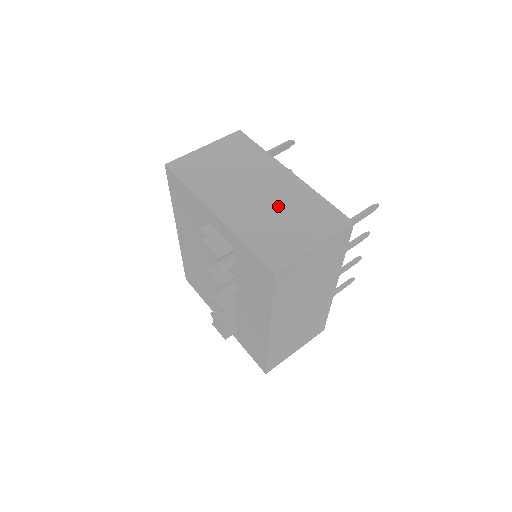
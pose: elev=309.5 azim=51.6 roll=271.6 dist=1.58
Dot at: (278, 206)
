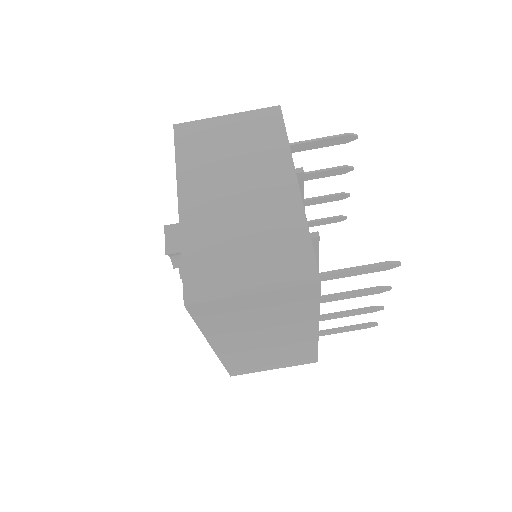
Dot at: (249, 222)
